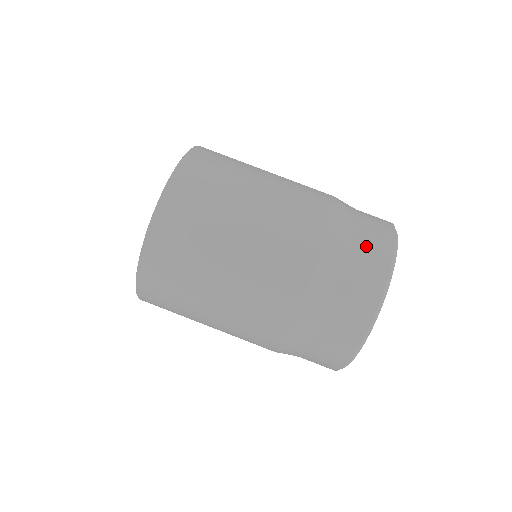
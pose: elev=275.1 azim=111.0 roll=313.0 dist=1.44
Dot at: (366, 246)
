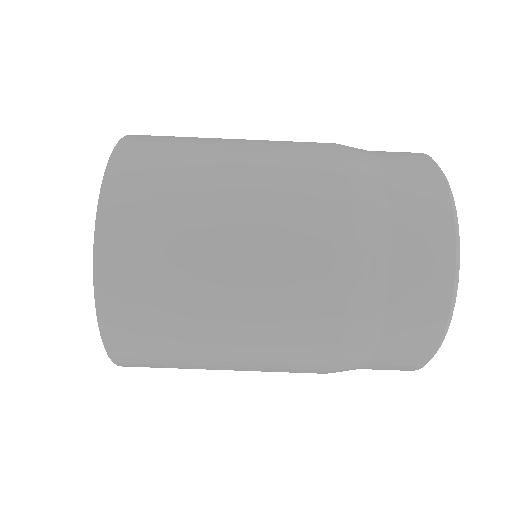
Dot at: (398, 344)
